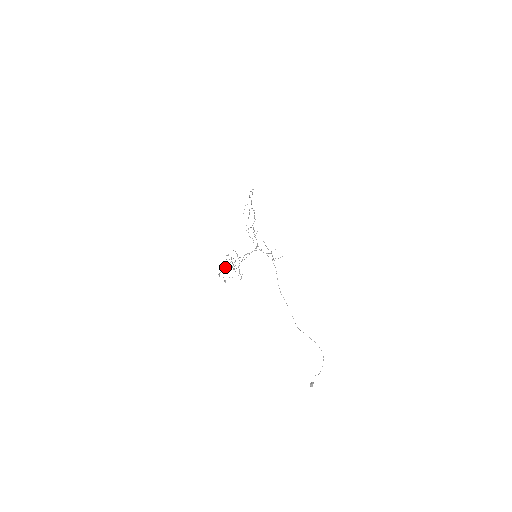
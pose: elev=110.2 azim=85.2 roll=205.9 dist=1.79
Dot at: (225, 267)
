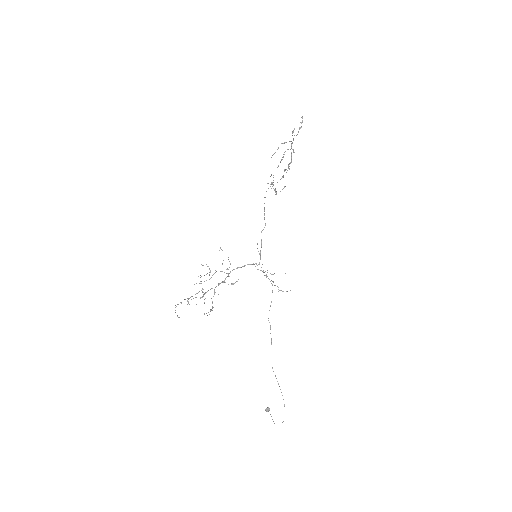
Dot at: occluded
